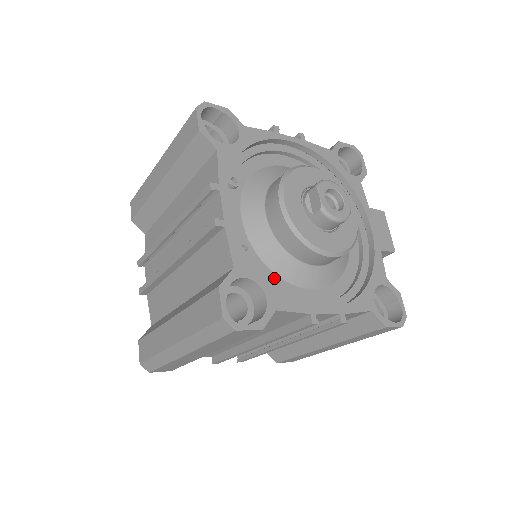
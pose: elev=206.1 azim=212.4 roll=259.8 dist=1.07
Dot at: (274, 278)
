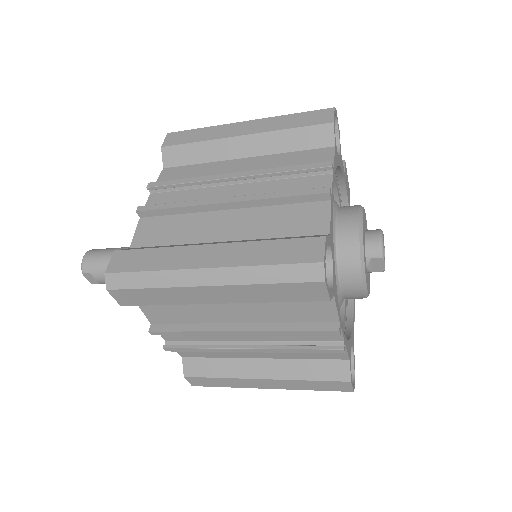
Dot at: occluded
